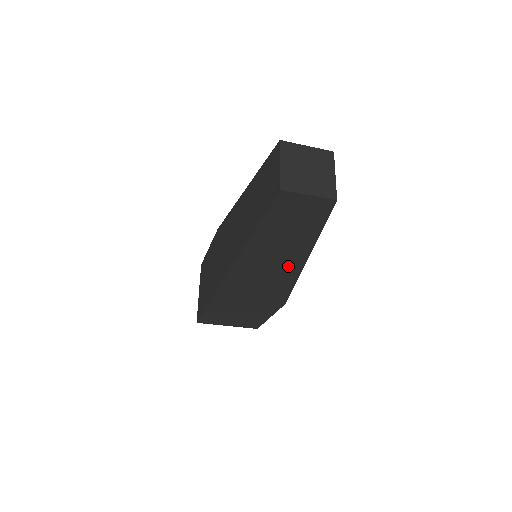
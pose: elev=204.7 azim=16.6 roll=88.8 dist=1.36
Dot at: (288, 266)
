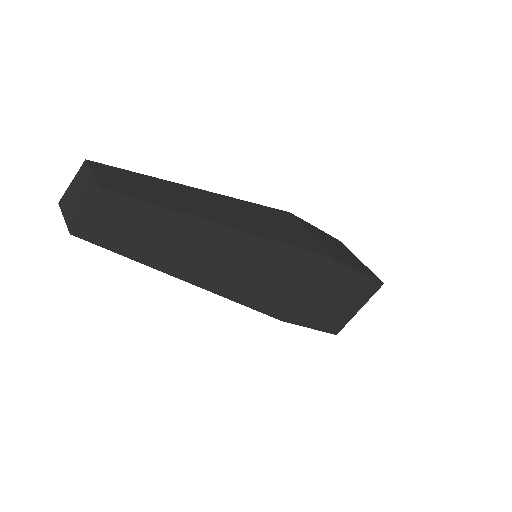
Dot at: occluded
